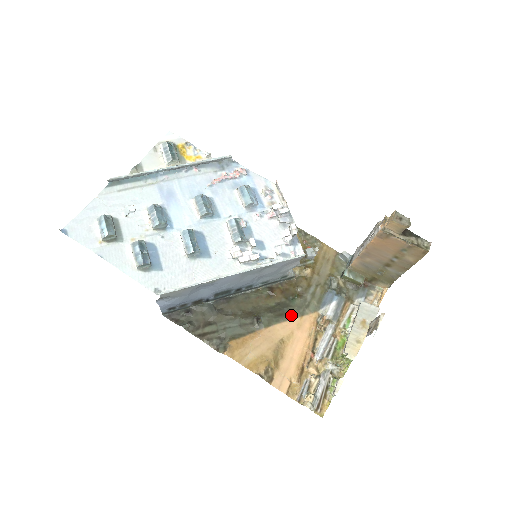
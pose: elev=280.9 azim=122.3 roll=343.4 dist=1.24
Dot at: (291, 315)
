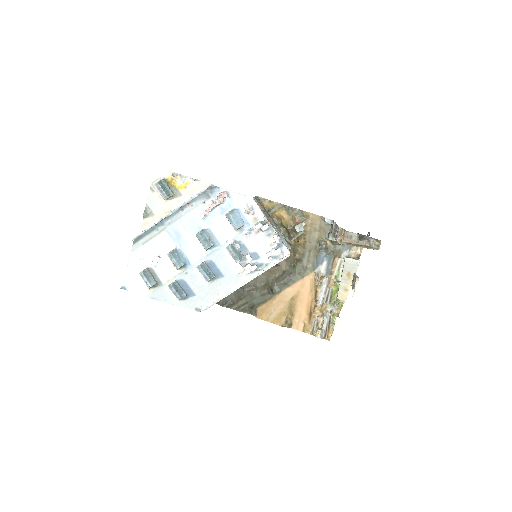
Dot at: (295, 280)
